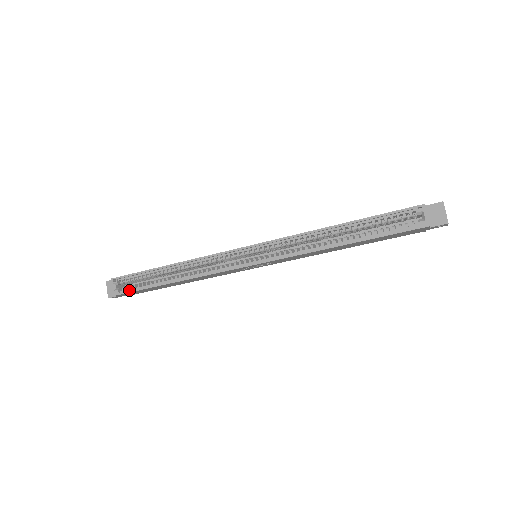
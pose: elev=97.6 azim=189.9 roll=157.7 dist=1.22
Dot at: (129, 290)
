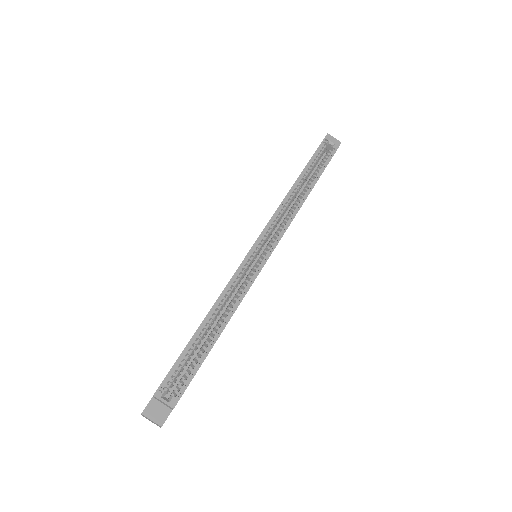
Dot at: (185, 385)
